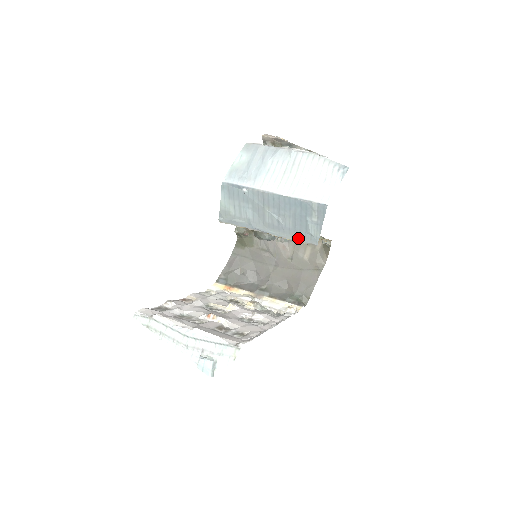
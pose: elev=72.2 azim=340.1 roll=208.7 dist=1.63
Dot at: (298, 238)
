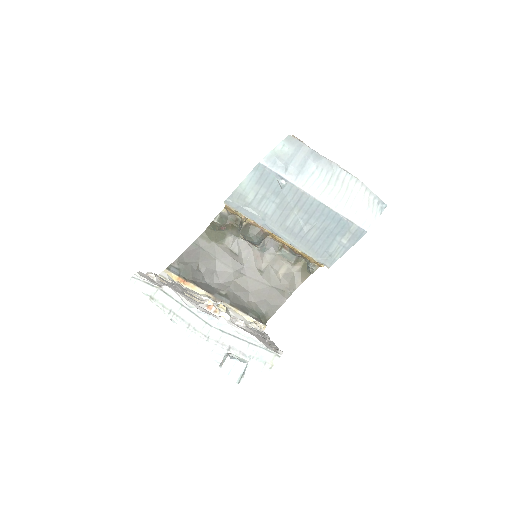
Dot at: (312, 253)
